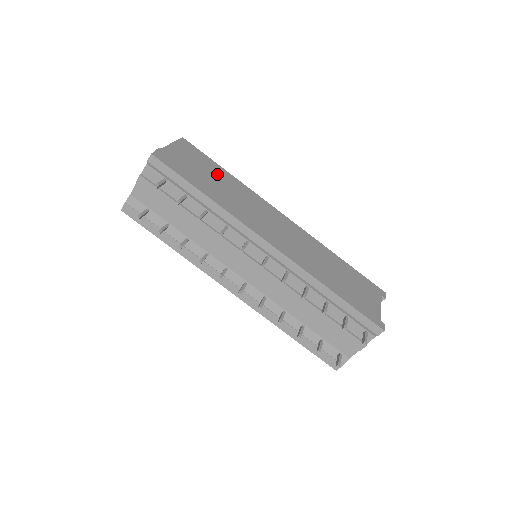
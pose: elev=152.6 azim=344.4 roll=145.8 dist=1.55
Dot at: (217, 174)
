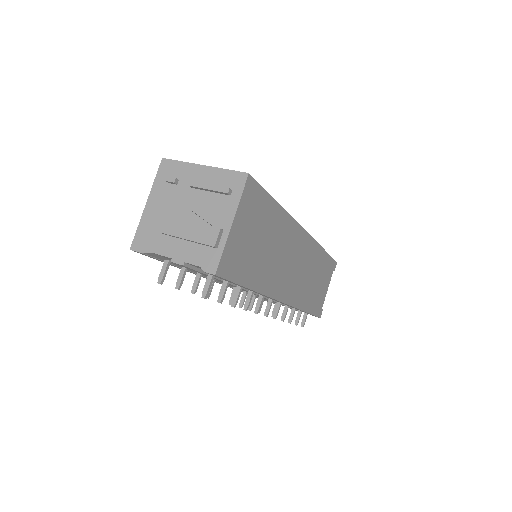
Dot at: (268, 226)
